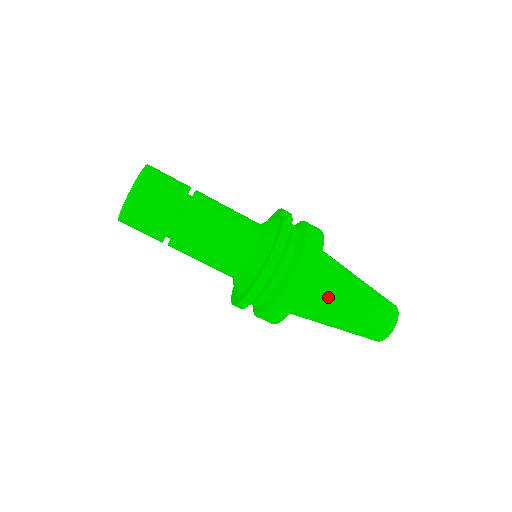
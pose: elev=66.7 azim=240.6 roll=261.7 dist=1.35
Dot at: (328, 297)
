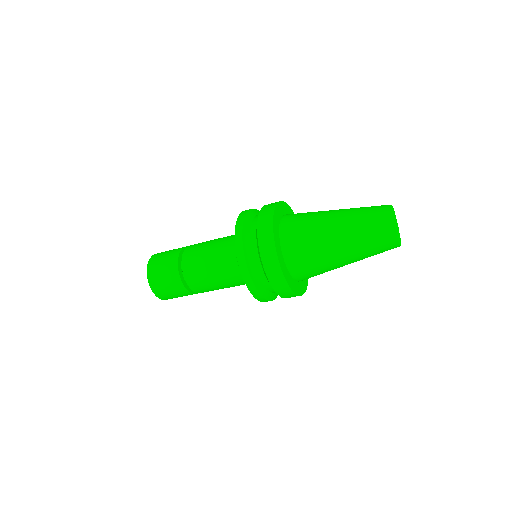
Dot at: occluded
